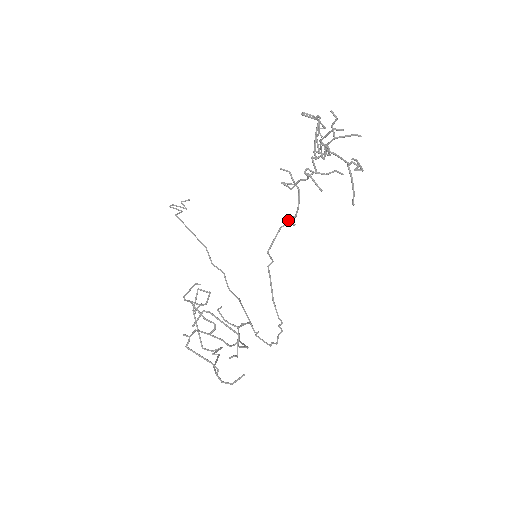
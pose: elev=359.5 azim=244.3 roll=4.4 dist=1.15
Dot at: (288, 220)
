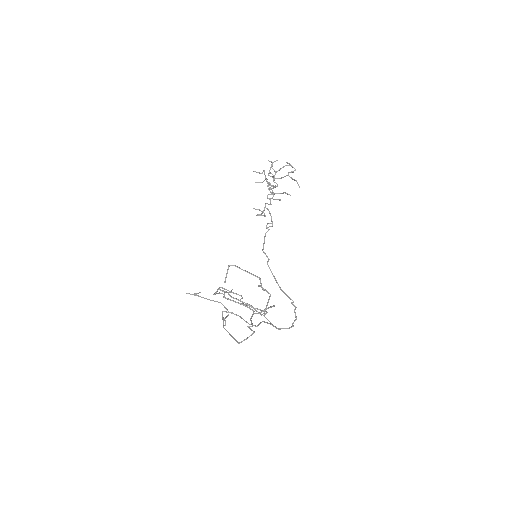
Dot at: occluded
